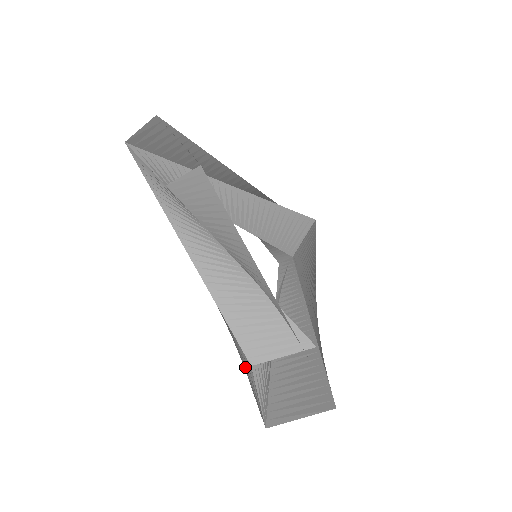
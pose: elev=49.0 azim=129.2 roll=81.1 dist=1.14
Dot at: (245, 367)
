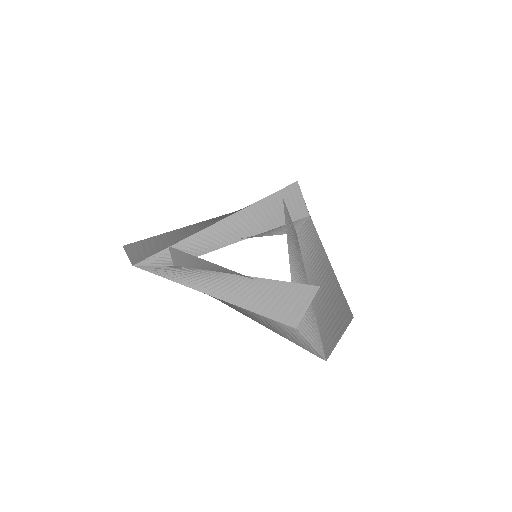
Dot at: (288, 334)
